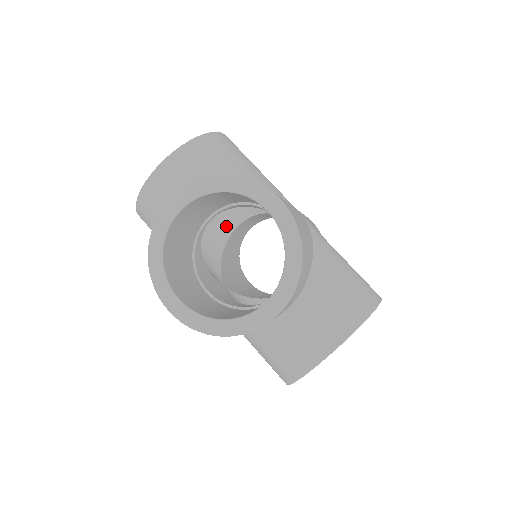
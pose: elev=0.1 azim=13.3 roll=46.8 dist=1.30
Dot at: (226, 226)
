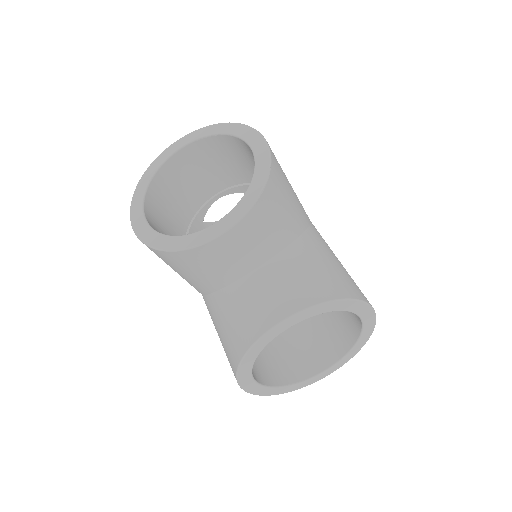
Dot at: (204, 198)
